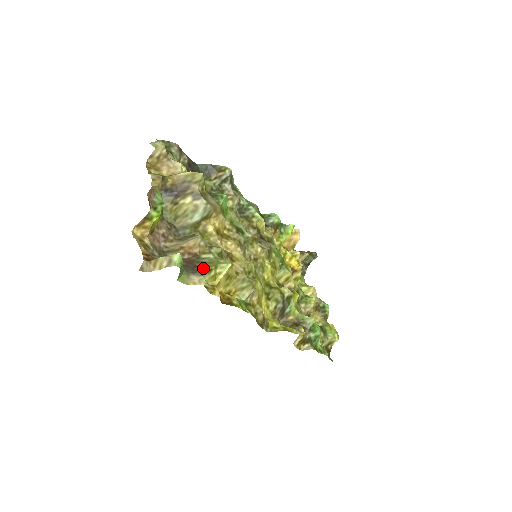
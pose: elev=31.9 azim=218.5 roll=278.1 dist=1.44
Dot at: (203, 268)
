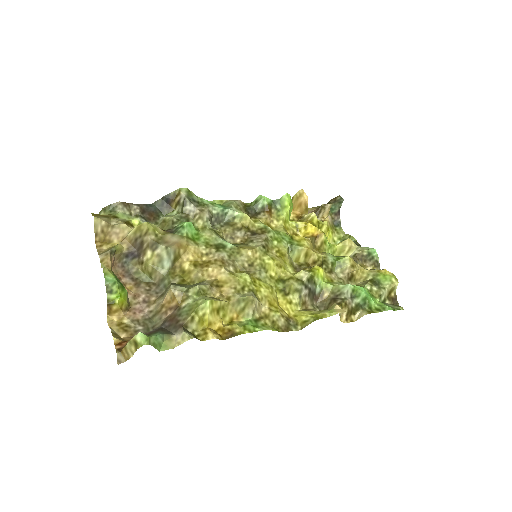
Dot at: (184, 320)
